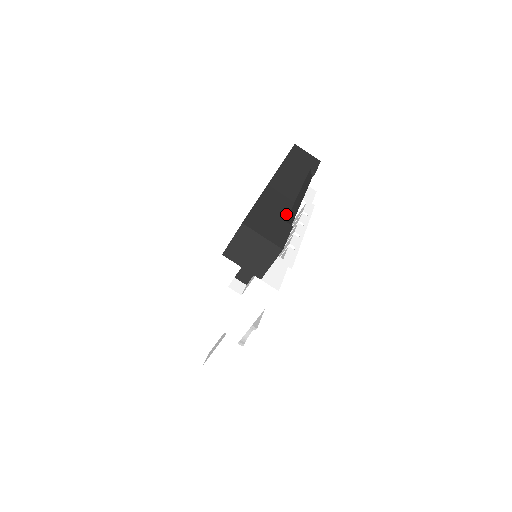
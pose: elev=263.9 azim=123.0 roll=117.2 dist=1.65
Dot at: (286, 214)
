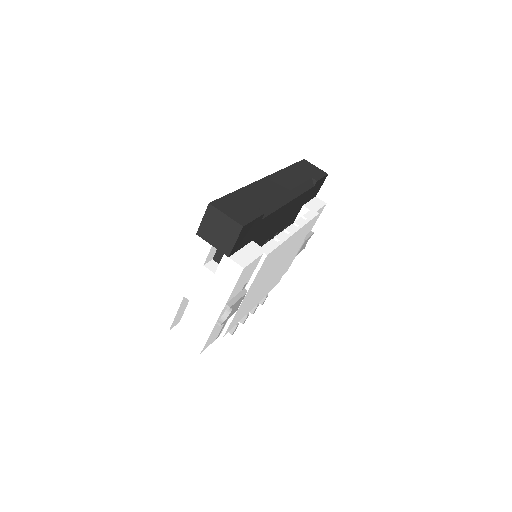
Dot at: (262, 204)
